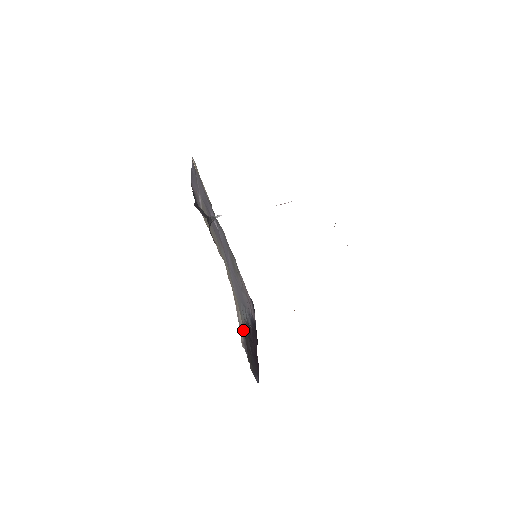
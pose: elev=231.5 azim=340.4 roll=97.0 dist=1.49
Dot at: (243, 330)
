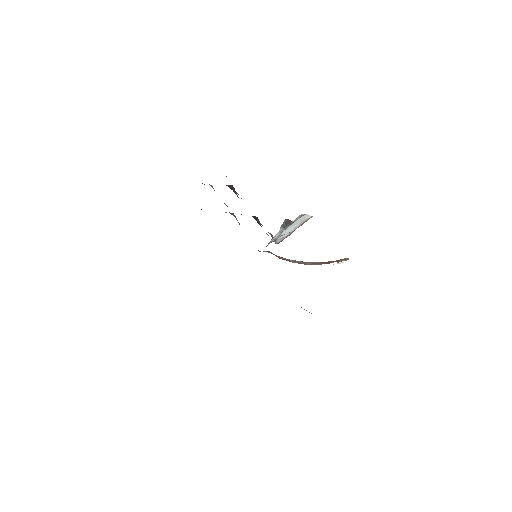
Dot at: occluded
